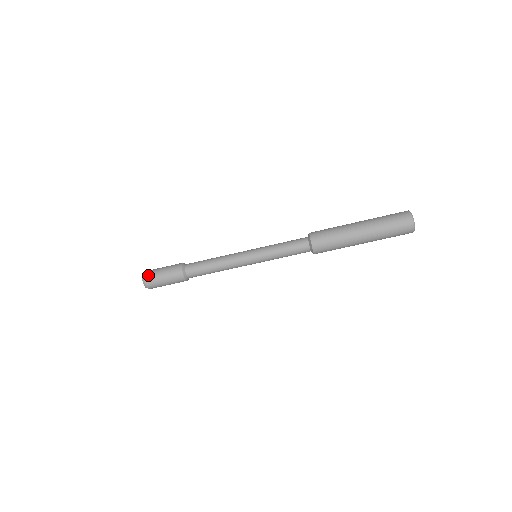
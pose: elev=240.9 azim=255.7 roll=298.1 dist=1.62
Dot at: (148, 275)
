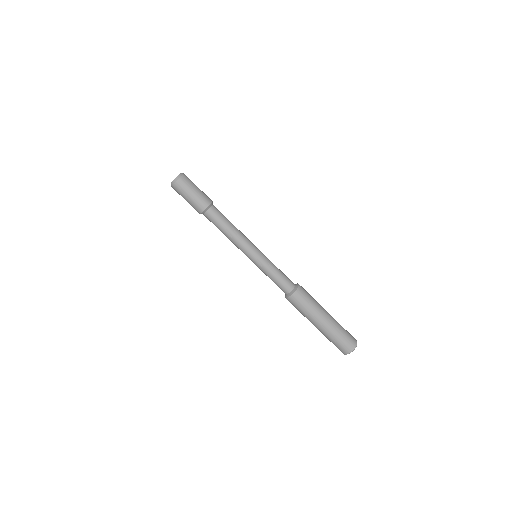
Dot at: occluded
